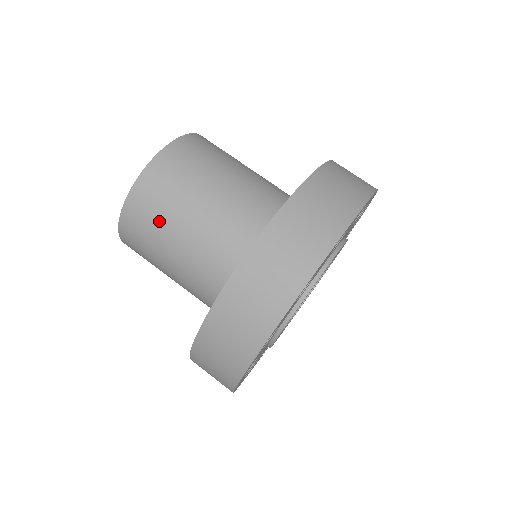
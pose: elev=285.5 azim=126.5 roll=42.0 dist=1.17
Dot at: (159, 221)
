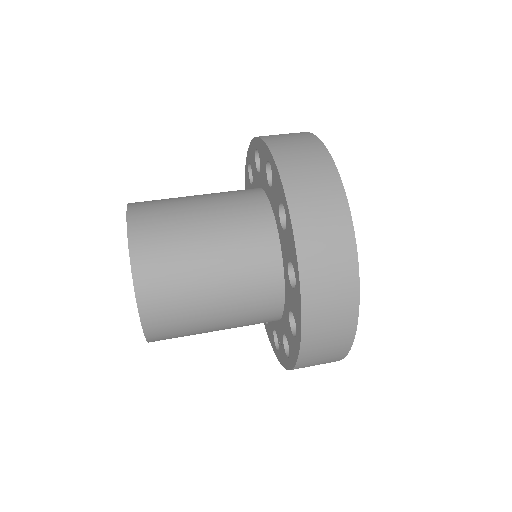
Dot at: (179, 272)
